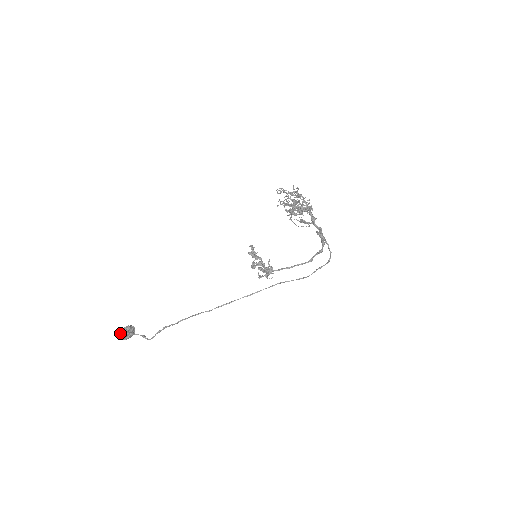
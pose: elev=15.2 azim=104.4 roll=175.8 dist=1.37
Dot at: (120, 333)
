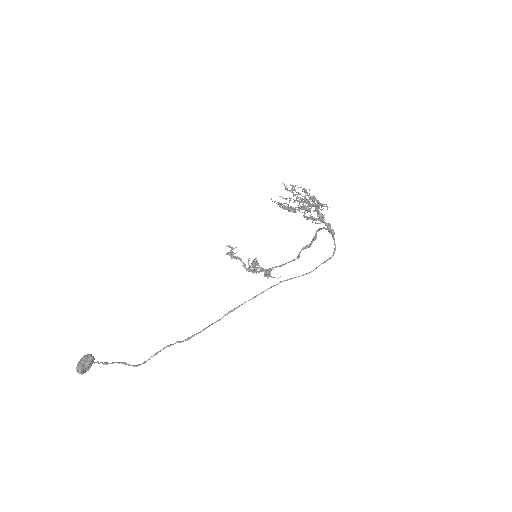
Dot at: (81, 366)
